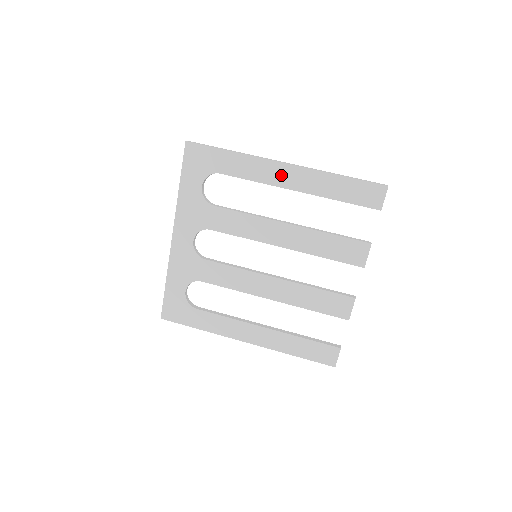
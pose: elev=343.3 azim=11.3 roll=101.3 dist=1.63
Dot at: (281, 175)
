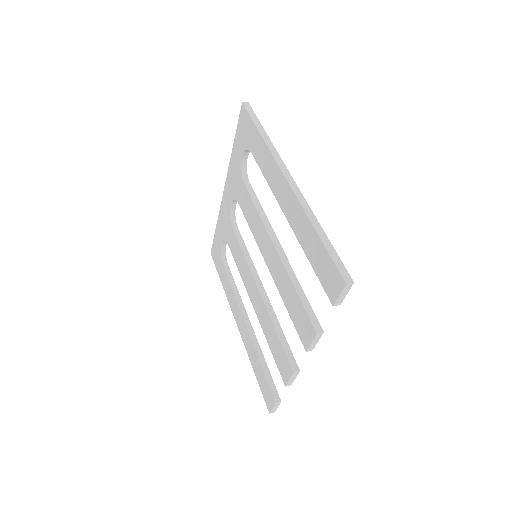
Dot at: (281, 189)
